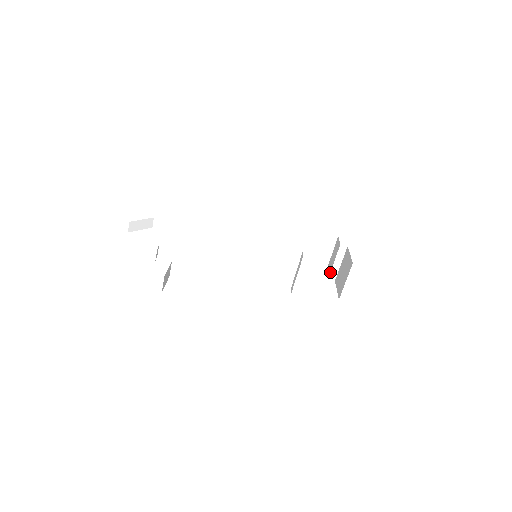
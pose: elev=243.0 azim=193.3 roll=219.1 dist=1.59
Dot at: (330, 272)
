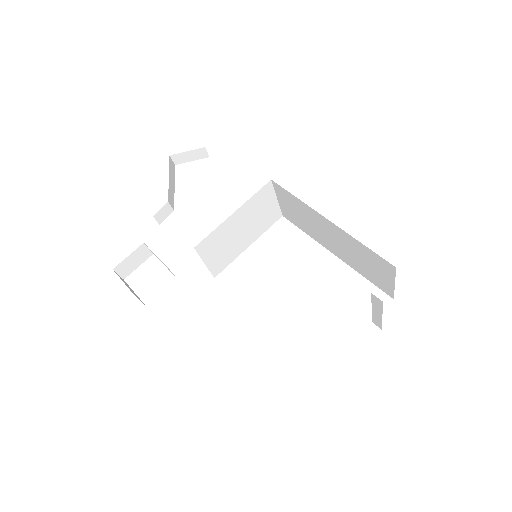
Dot at: occluded
